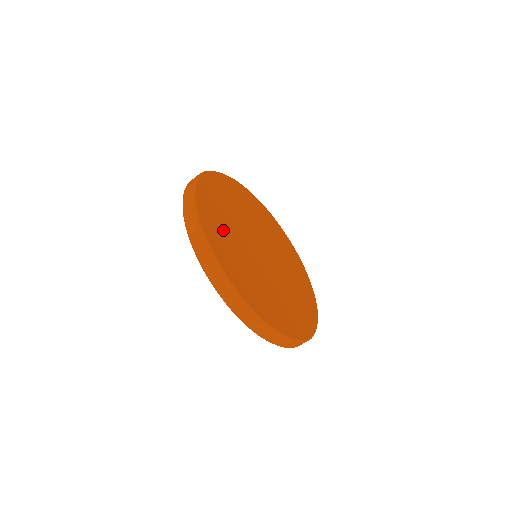
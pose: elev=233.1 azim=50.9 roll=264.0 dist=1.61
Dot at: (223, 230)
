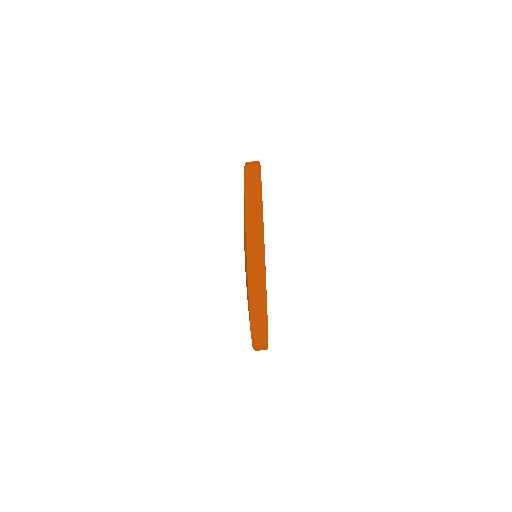
Dot at: occluded
